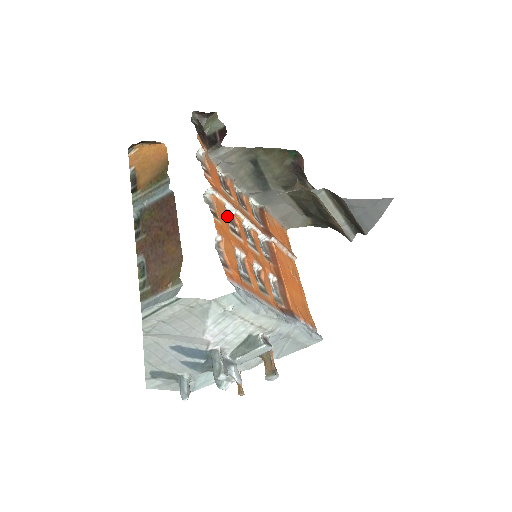
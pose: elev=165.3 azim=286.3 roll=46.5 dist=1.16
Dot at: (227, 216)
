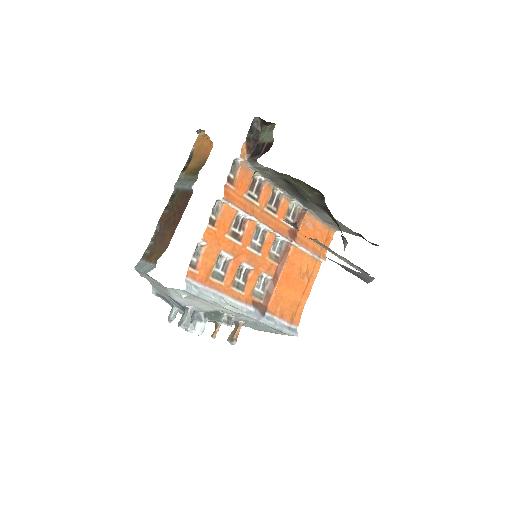
Dot at: (235, 221)
